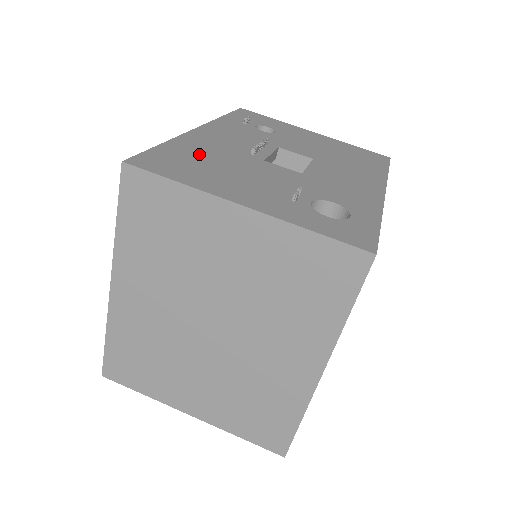
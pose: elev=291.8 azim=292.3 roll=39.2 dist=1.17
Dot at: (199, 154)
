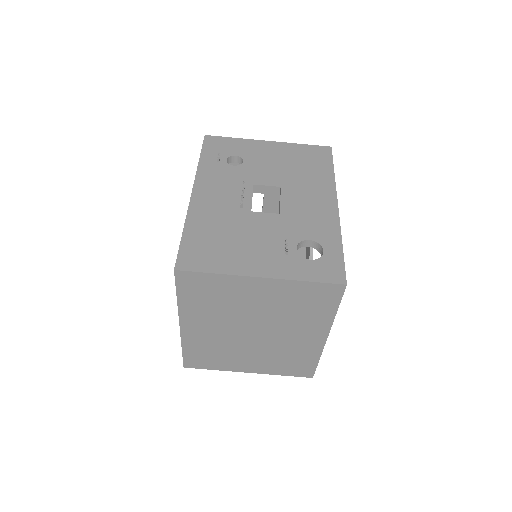
Dot at: (210, 230)
